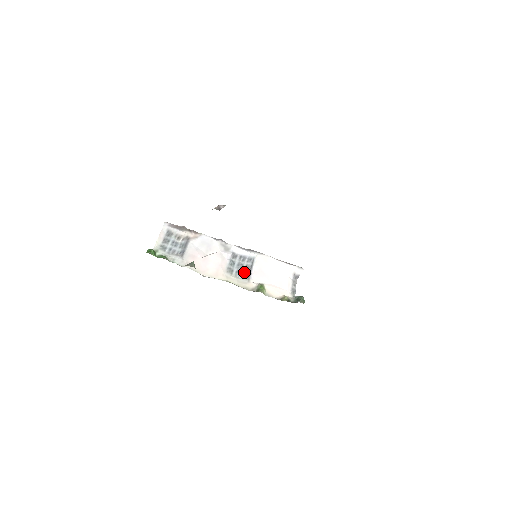
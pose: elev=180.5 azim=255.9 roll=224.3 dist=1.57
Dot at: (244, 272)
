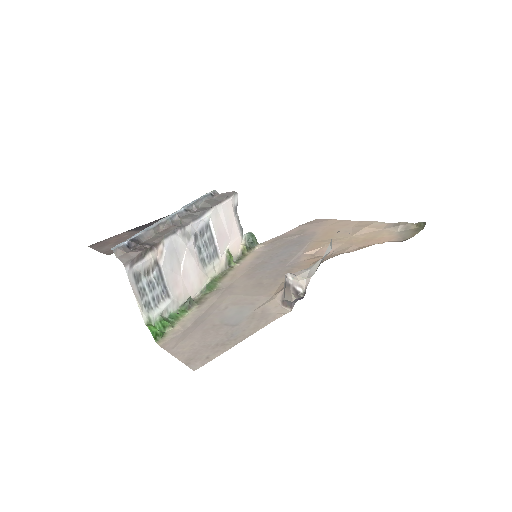
Dot at: (211, 250)
